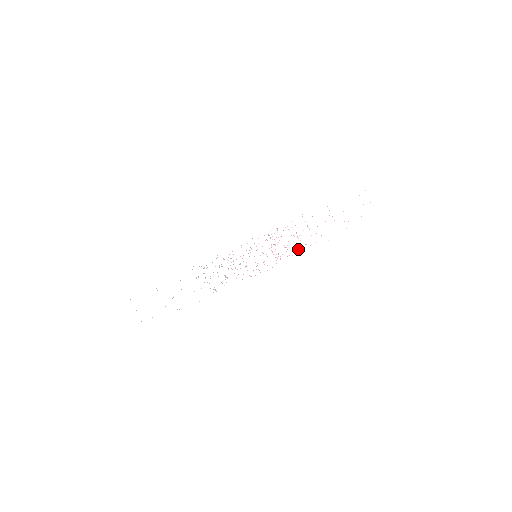
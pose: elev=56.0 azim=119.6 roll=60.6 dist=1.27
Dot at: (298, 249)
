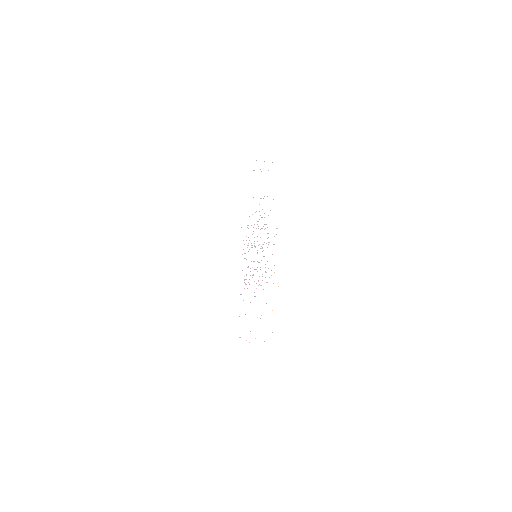
Dot at: occluded
